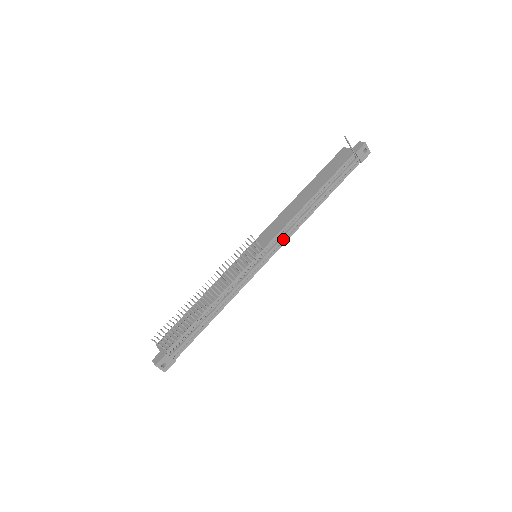
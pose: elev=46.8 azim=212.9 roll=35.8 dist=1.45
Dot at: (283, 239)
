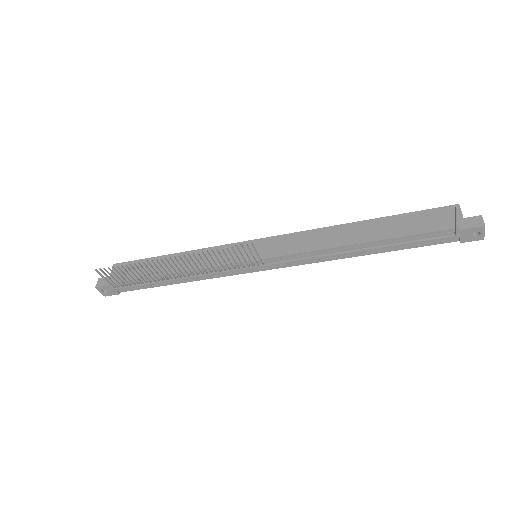
Dot at: (295, 262)
